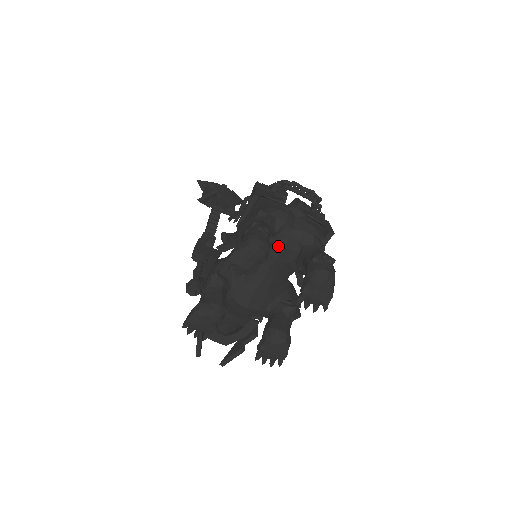
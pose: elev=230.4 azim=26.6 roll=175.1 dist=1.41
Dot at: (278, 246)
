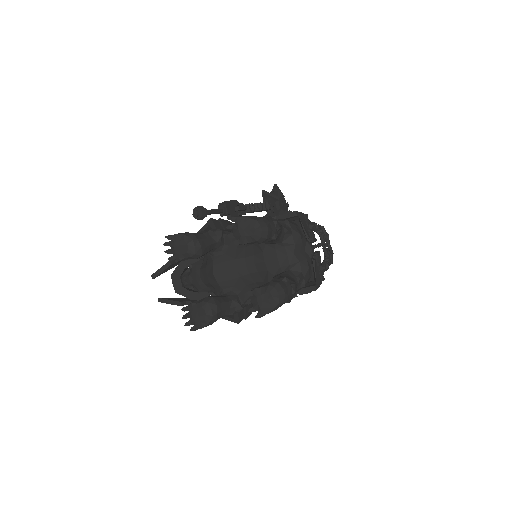
Dot at: (274, 254)
